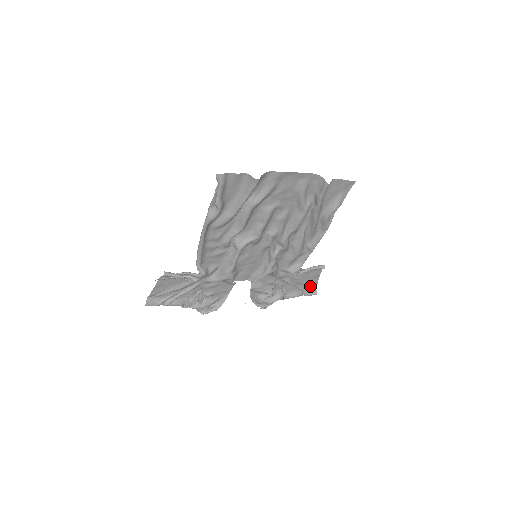
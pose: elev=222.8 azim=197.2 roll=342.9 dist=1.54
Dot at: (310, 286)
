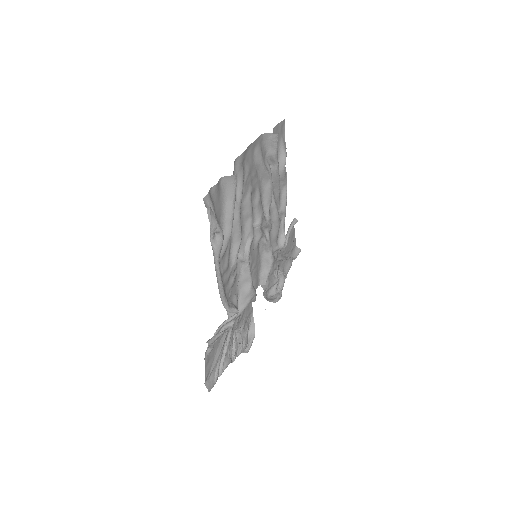
Dot at: (292, 248)
